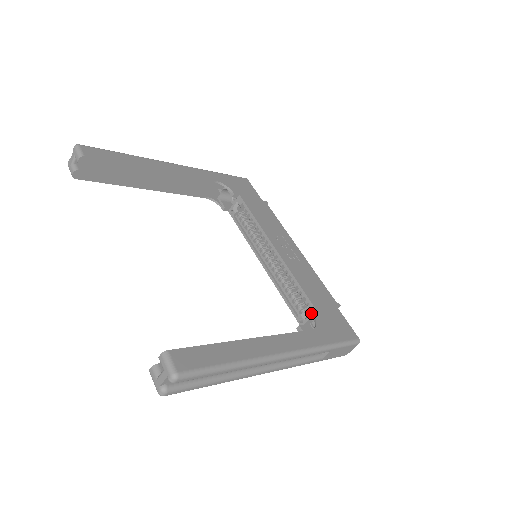
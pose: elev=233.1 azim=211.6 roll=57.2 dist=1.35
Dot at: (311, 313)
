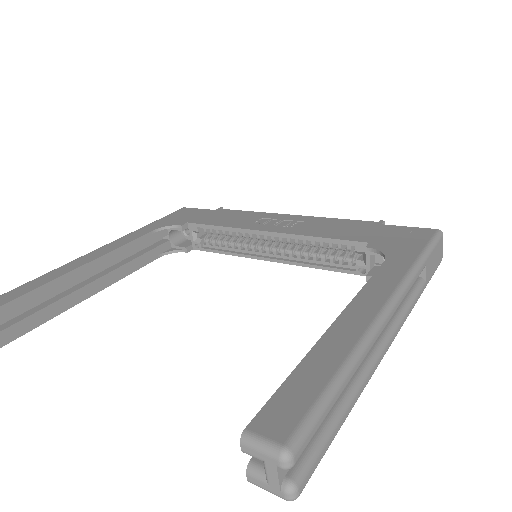
Dot at: (365, 250)
